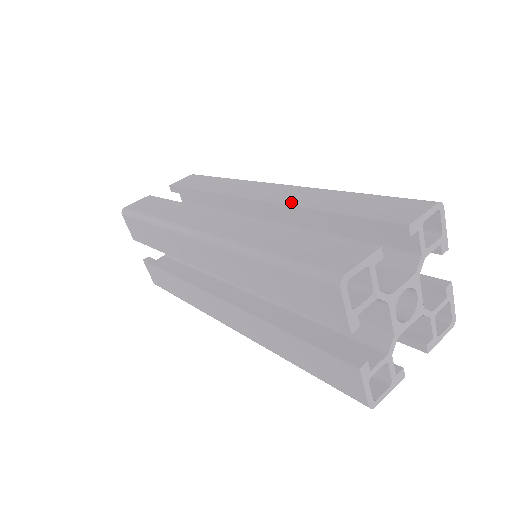
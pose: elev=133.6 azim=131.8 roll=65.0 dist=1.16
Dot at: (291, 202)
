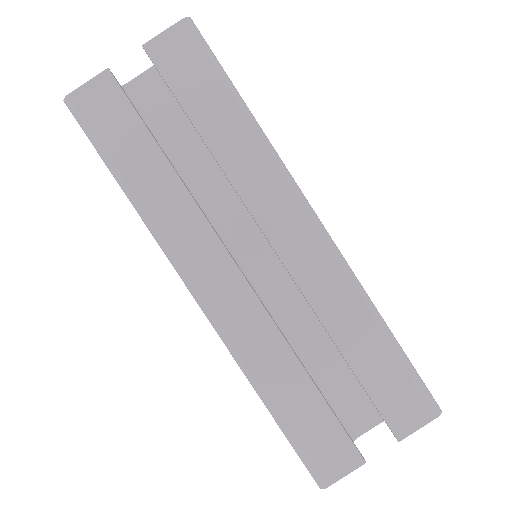
Dot at: (318, 304)
